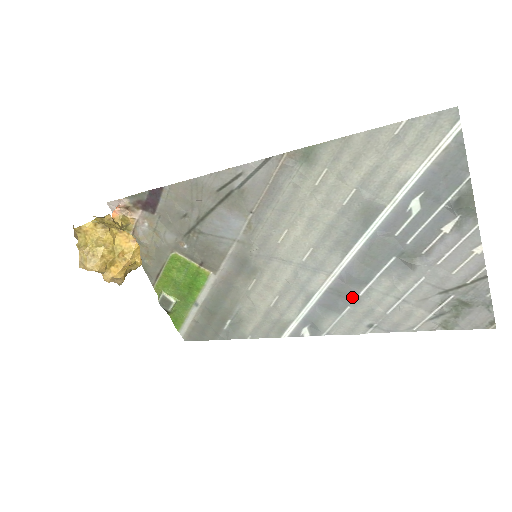
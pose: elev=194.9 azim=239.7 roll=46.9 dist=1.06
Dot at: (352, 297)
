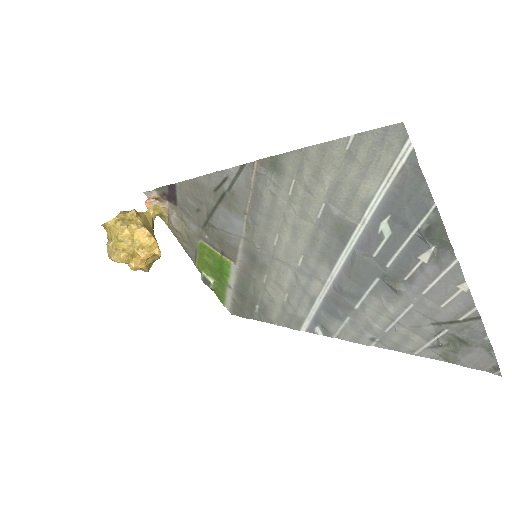
Dot at: (349, 309)
